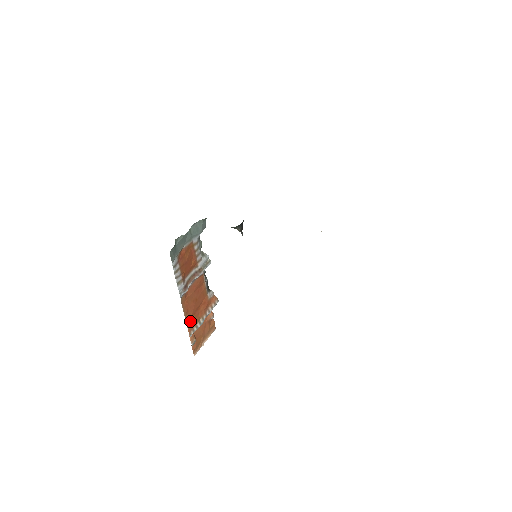
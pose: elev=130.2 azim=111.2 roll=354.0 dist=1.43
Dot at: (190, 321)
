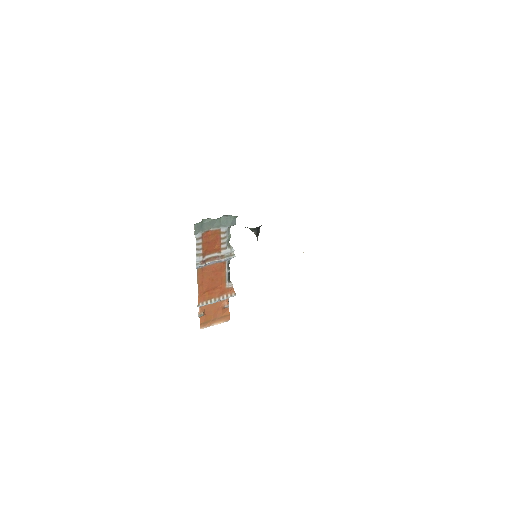
Dot at: (202, 294)
